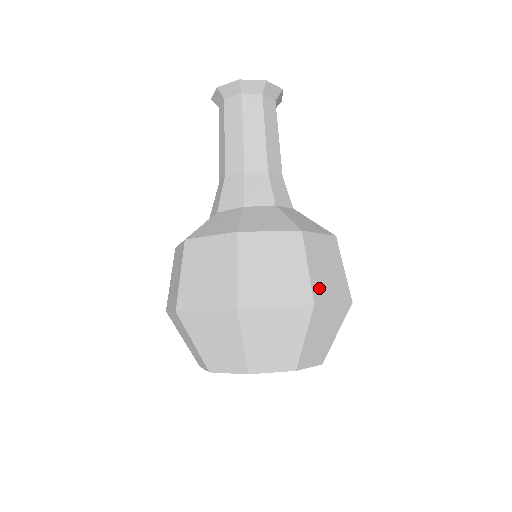
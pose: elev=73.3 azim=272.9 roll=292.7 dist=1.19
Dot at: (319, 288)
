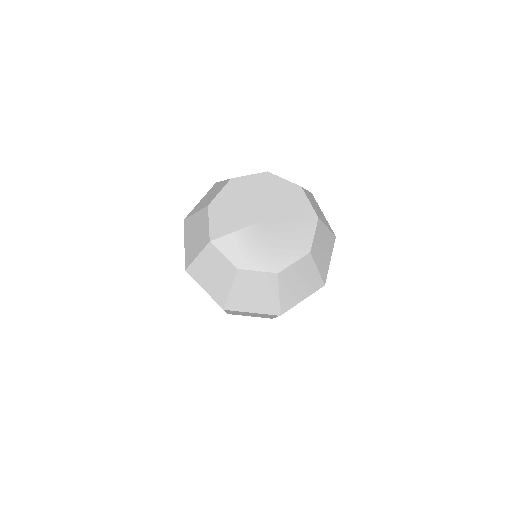
Dot at: occluded
